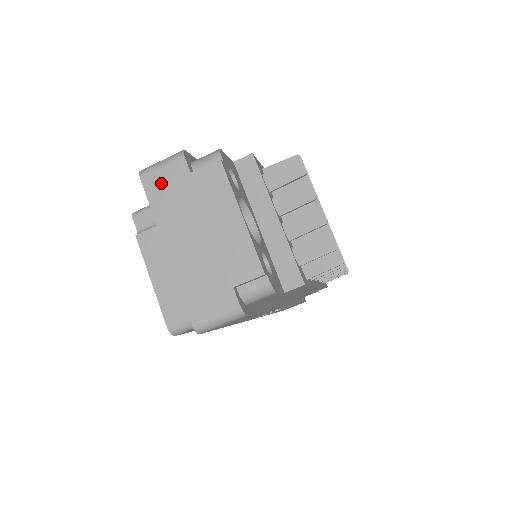
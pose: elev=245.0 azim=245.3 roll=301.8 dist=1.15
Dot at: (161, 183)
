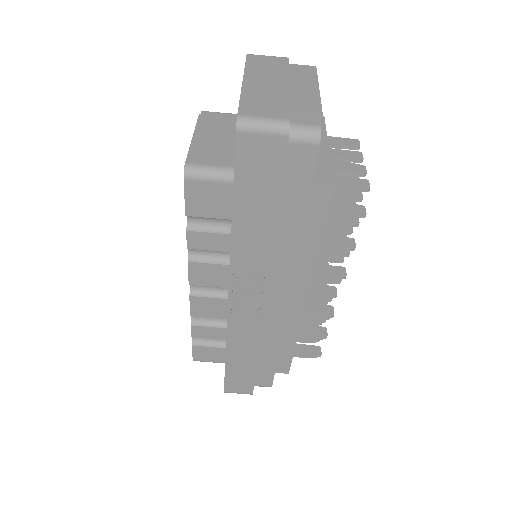
Dot at: (262, 60)
